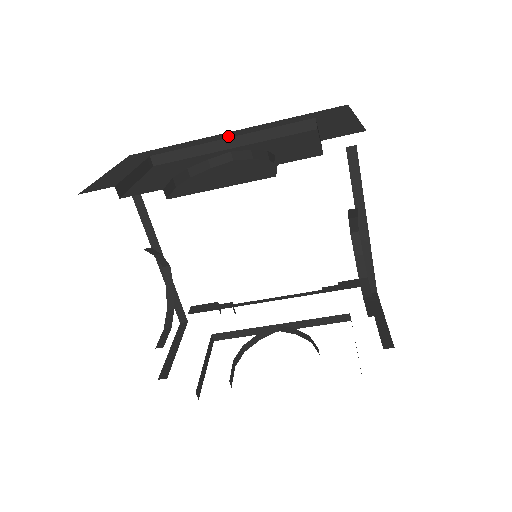
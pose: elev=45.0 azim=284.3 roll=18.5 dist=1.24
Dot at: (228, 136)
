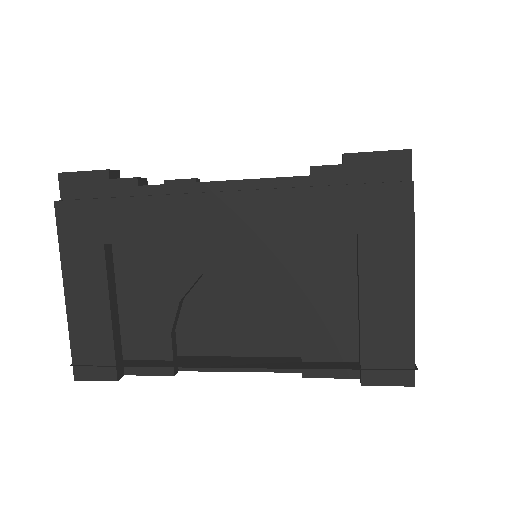
Dot at: (220, 229)
